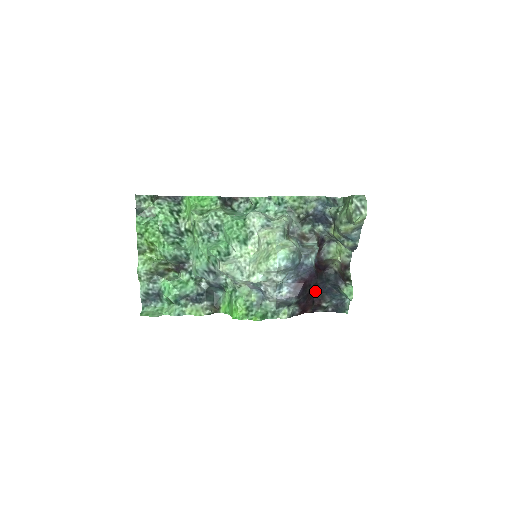
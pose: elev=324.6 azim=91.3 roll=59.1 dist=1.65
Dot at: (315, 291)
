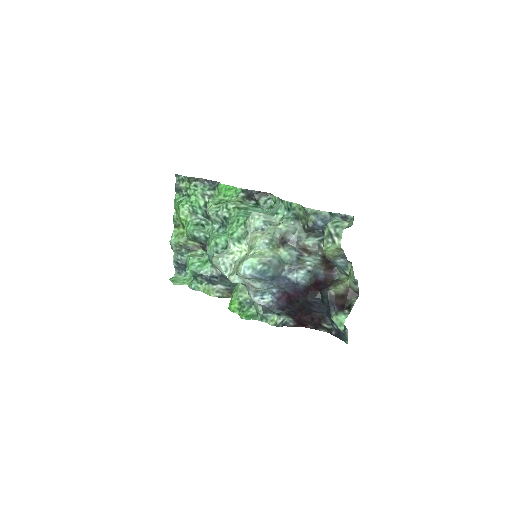
Dot at: (311, 309)
